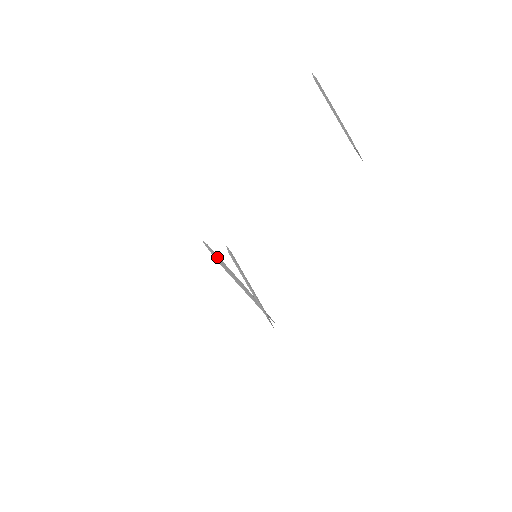
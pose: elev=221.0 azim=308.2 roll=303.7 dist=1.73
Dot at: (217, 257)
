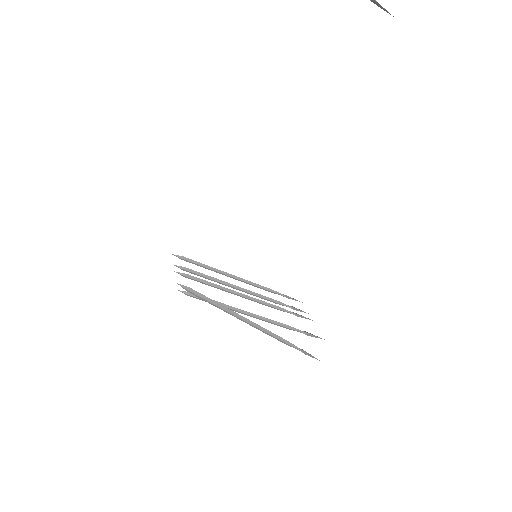
Dot at: (196, 278)
